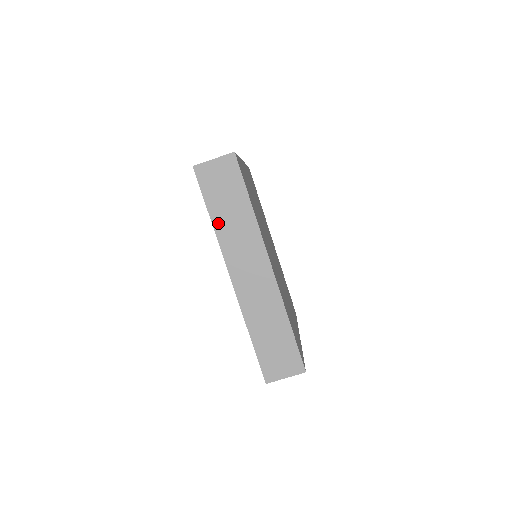
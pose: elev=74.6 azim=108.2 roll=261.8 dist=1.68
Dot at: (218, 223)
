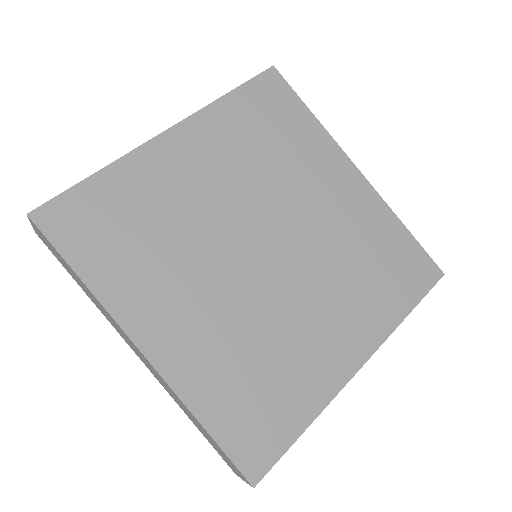
Dot at: occluded
